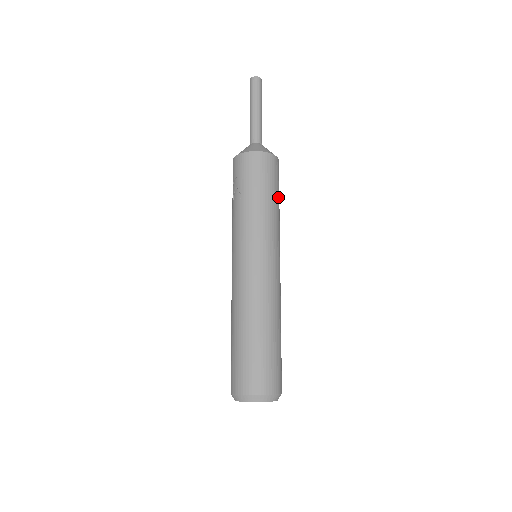
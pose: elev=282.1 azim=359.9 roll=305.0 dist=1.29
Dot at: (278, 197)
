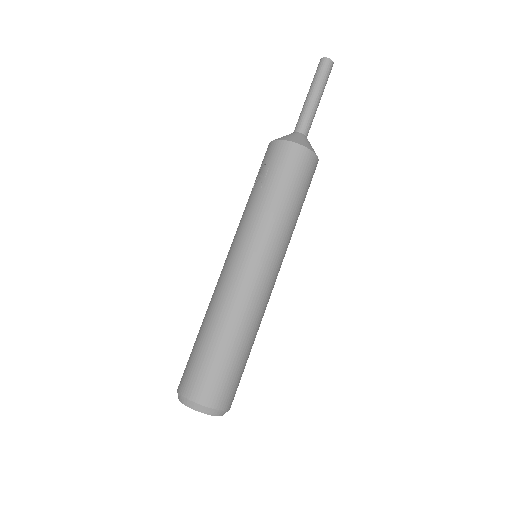
Dot at: (302, 201)
